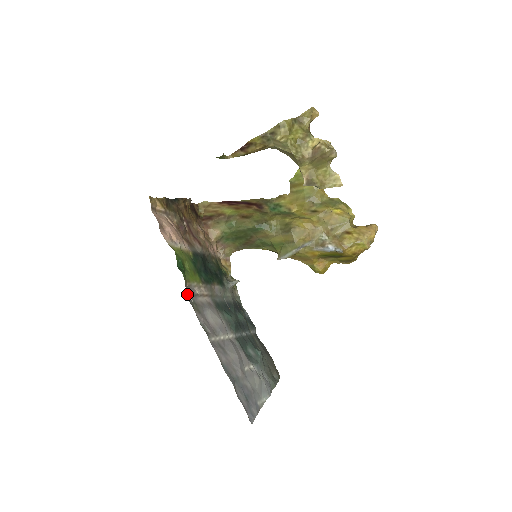
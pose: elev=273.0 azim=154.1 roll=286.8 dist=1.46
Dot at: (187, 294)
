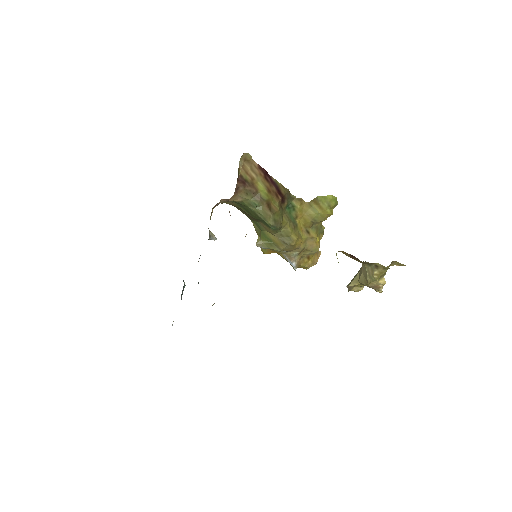
Dot at: occluded
